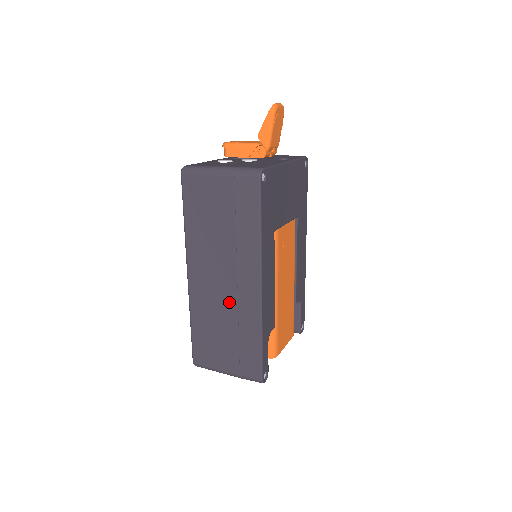
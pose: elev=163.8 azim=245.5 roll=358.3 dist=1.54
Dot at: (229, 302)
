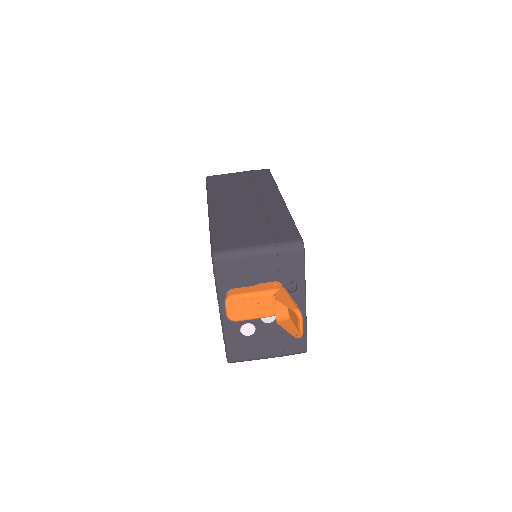
Dot at: occluded
